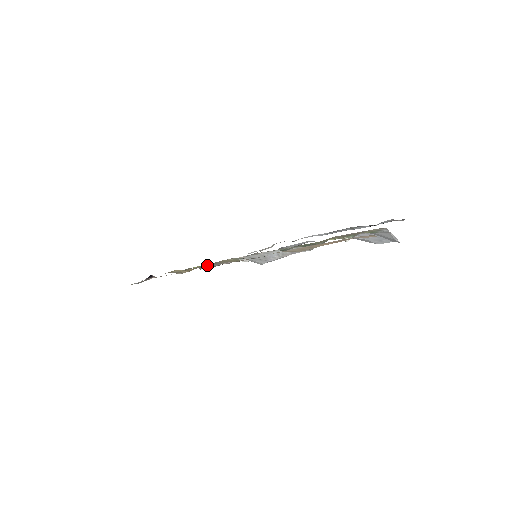
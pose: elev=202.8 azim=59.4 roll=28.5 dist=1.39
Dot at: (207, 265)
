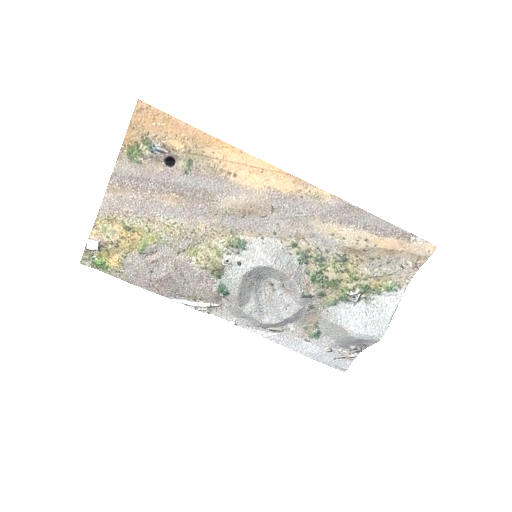
Dot at: (190, 230)
